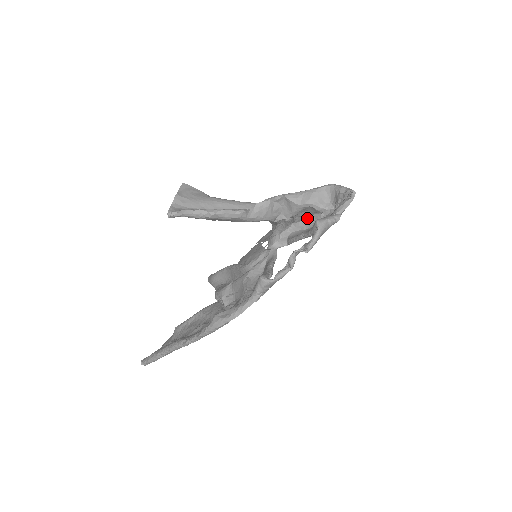
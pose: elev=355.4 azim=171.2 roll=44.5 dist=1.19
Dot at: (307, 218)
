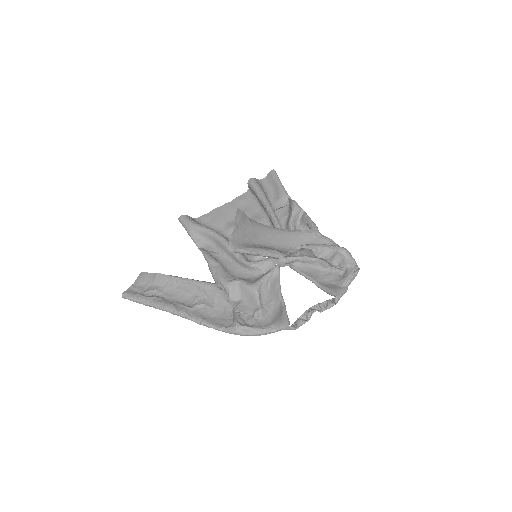
Dot at: (315, 261)
